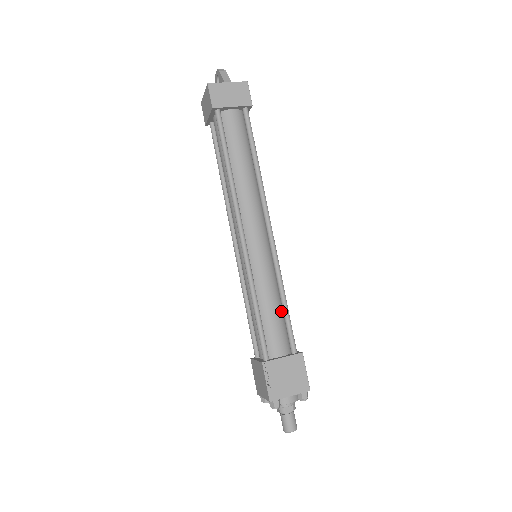
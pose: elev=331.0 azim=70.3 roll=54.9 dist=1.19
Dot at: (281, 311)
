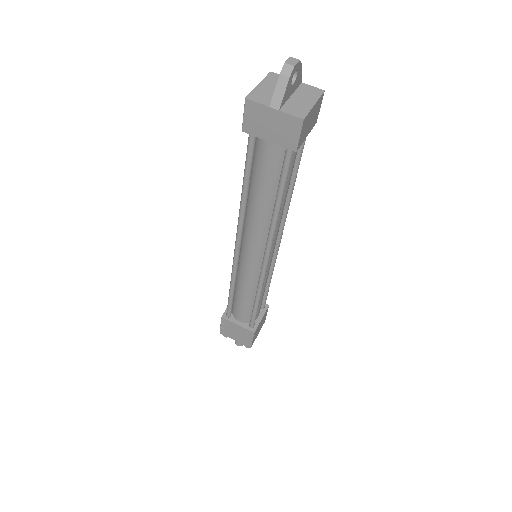
Dot at: occluded
